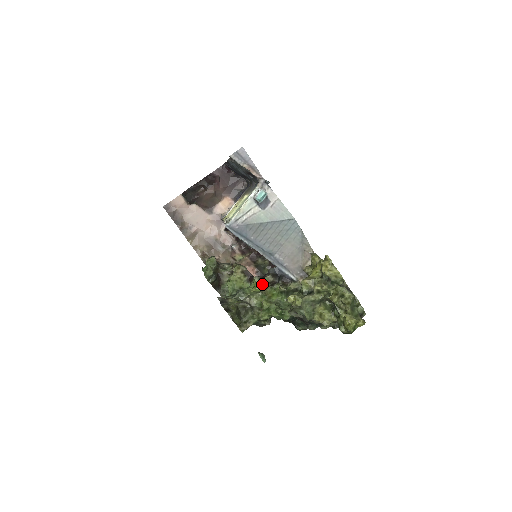
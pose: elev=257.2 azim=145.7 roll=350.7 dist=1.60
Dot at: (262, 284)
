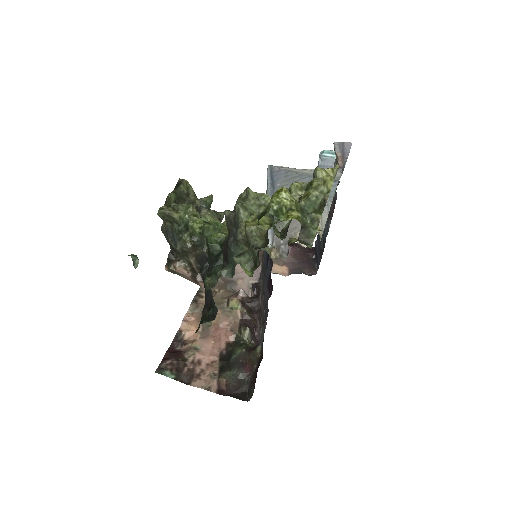
Dot at: occluded
